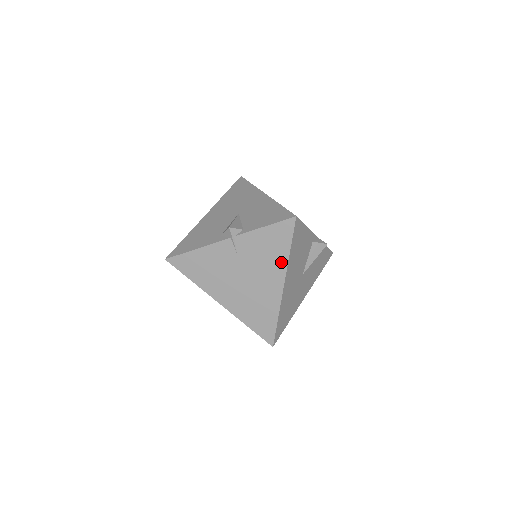
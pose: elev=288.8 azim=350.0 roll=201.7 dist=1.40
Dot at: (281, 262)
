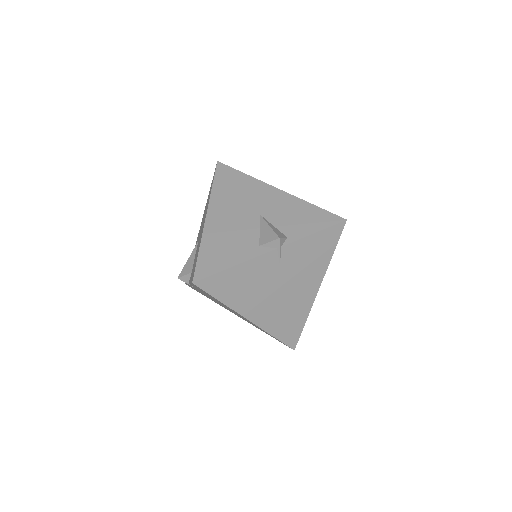
Dot at: (322, 267)
